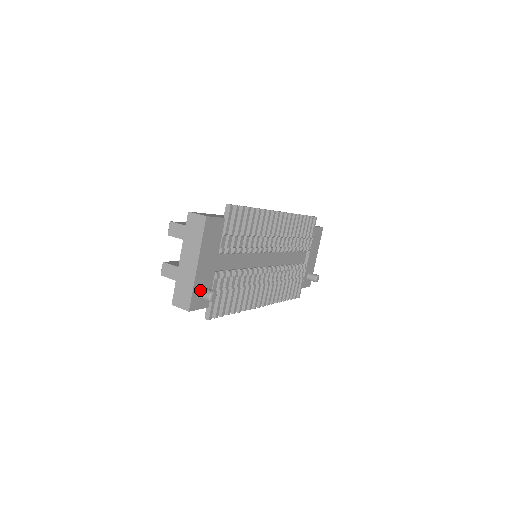
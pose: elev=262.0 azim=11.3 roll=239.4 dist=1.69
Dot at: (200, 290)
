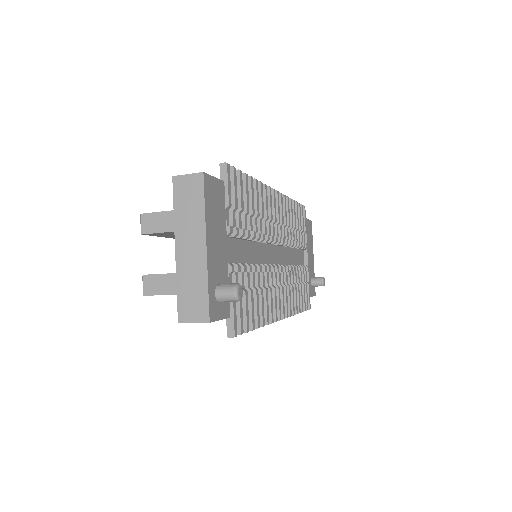
Dot at: (217, 288)
